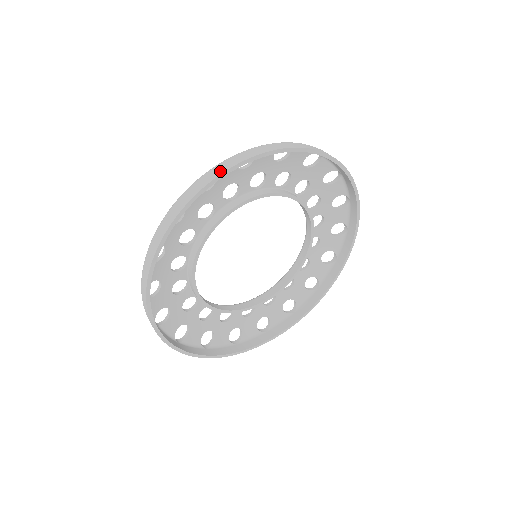
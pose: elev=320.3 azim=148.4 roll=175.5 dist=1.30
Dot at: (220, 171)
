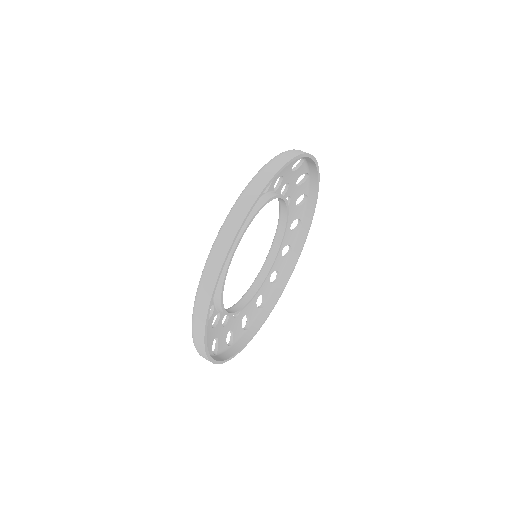
Dot at: (244, 213)
